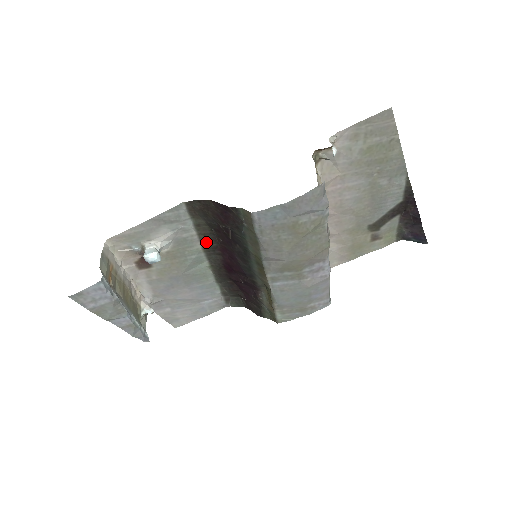
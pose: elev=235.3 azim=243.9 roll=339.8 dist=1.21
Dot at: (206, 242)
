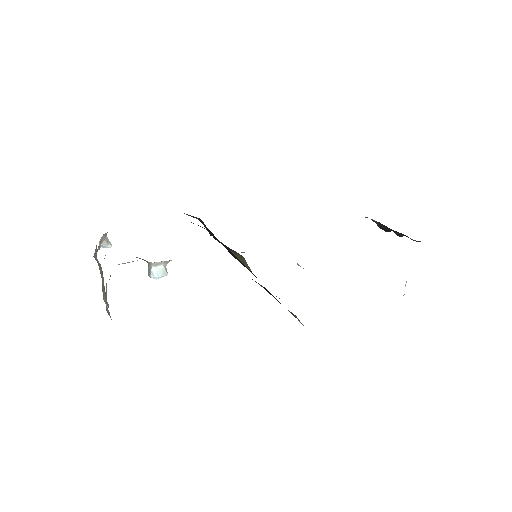
Dot at: occluded
